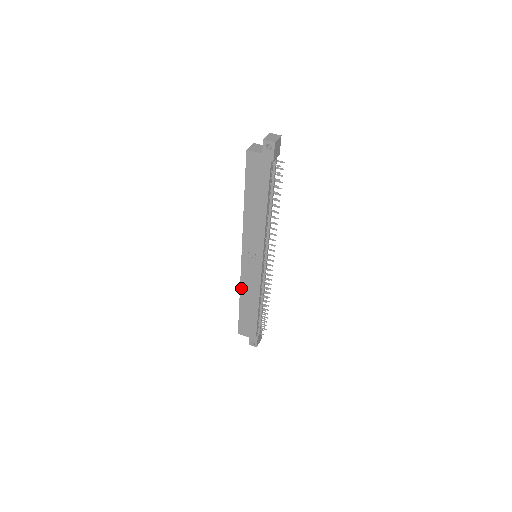
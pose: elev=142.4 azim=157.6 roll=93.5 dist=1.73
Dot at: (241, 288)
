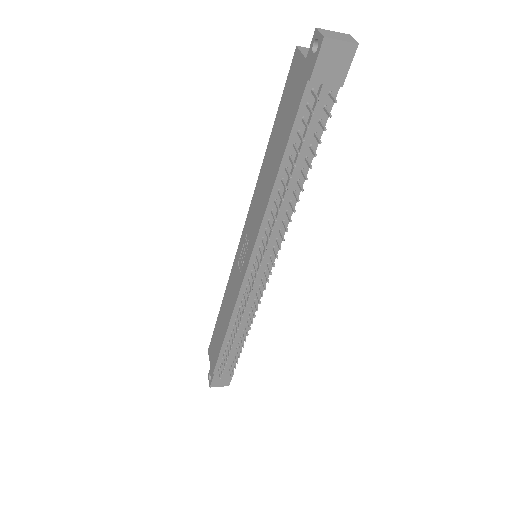
Dot at: (227, 289)
